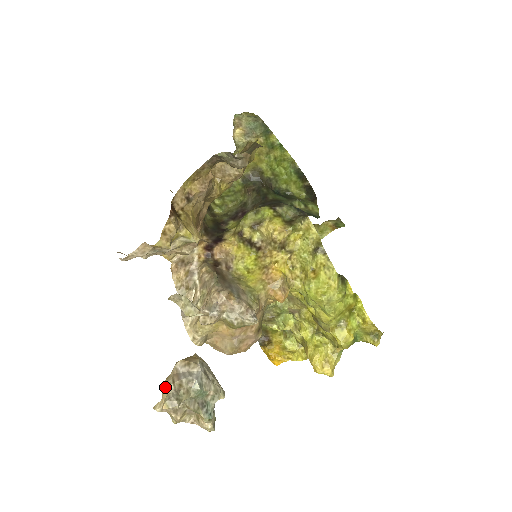
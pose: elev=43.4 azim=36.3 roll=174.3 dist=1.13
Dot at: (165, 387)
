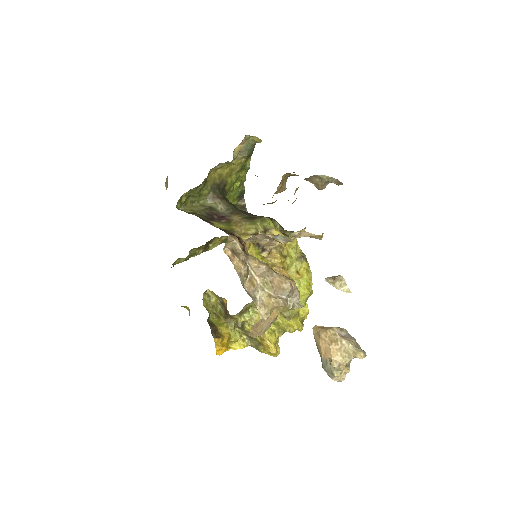
Dot at: (337, 347)
